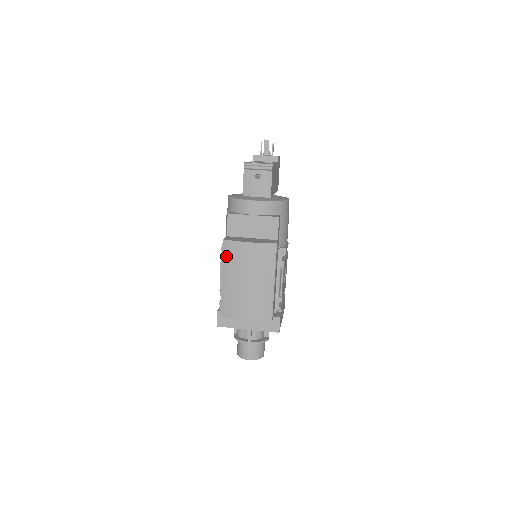
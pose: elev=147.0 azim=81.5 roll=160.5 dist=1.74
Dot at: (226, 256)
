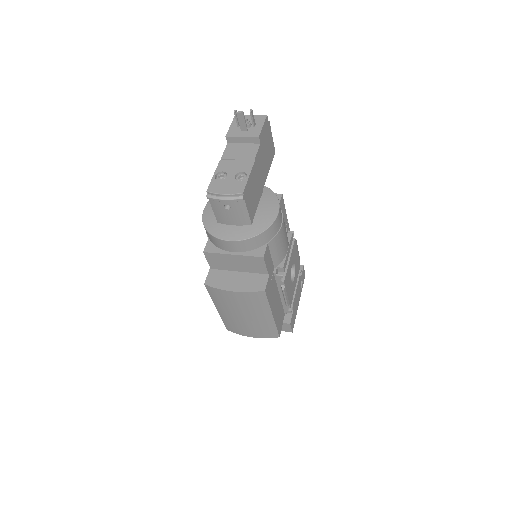
Dot at: (213, 296)
